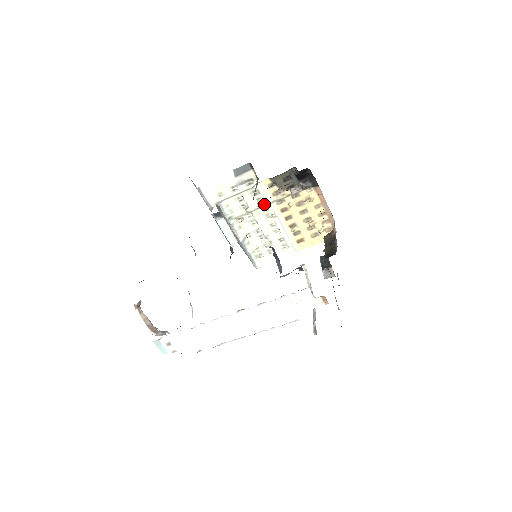
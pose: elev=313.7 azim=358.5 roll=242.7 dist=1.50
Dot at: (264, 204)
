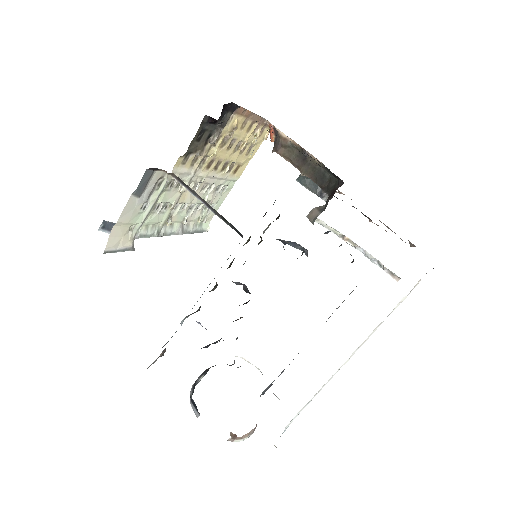
Dot at: (187, 183)
